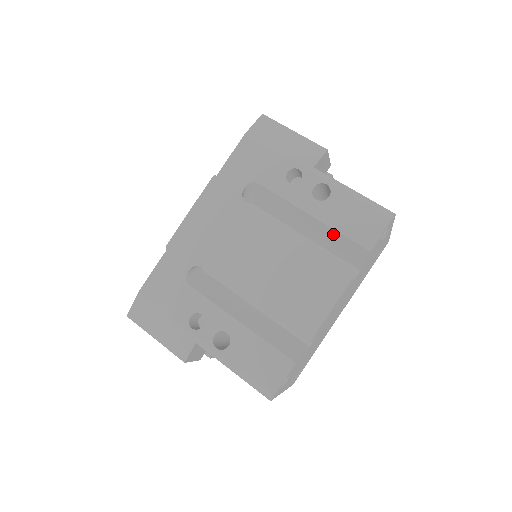
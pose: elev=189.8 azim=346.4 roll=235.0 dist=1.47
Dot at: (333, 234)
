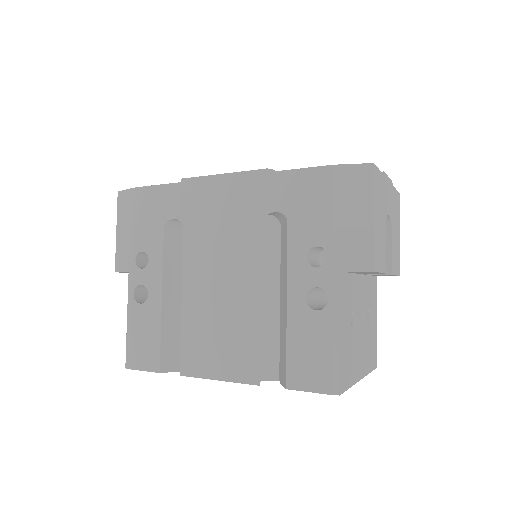
Dot at: (285, 338)
